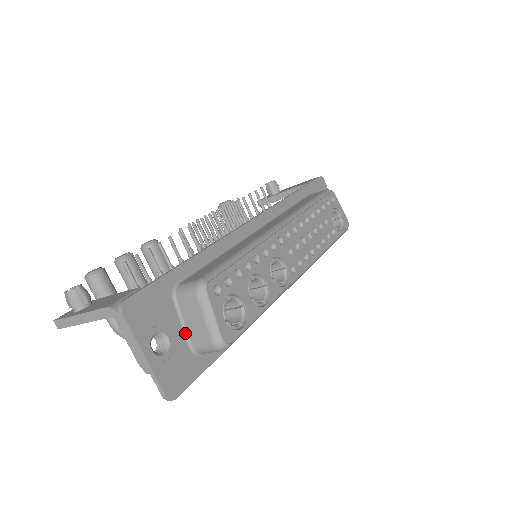
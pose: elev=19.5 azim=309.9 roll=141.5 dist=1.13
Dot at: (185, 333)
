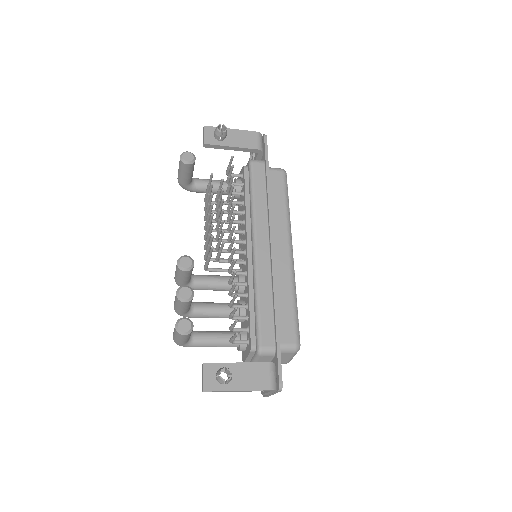
Dot at: occluded
